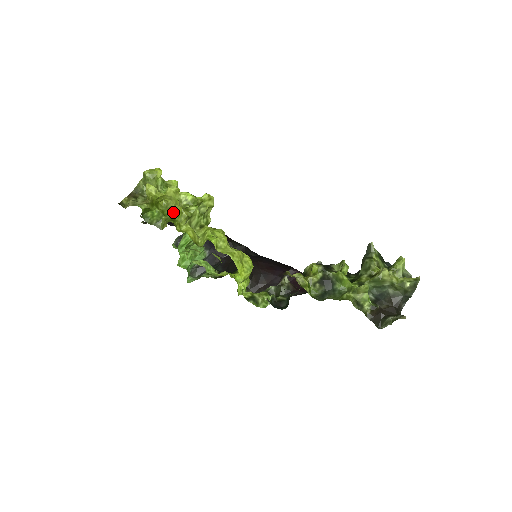
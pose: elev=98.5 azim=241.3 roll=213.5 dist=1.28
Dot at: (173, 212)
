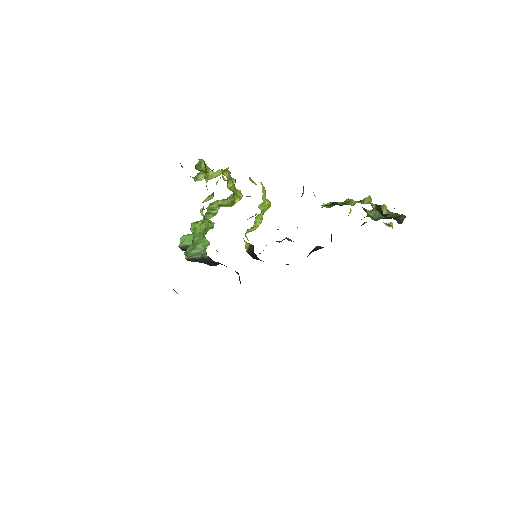
Dot at: occluded
